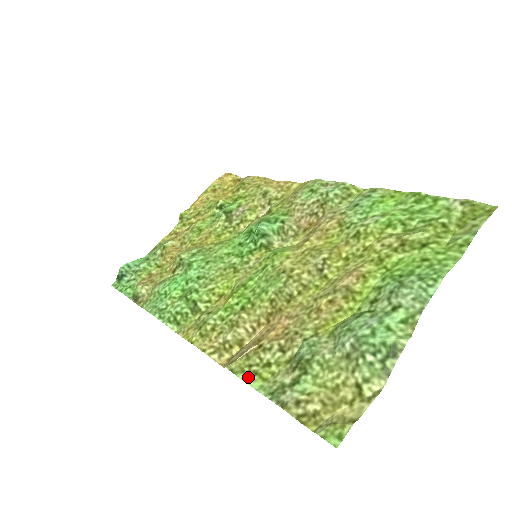
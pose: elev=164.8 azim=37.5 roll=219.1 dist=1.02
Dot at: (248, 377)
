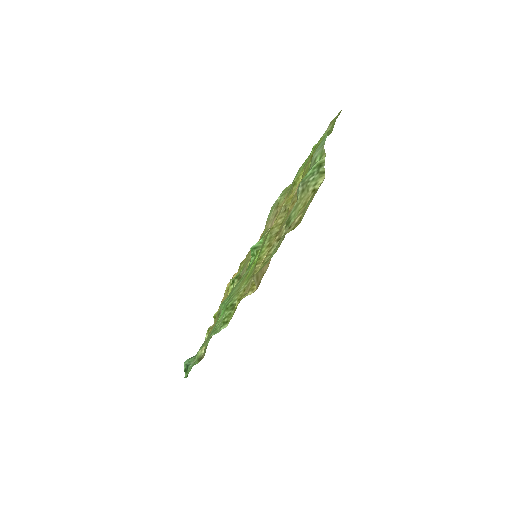
Dot at: (266, 263)
